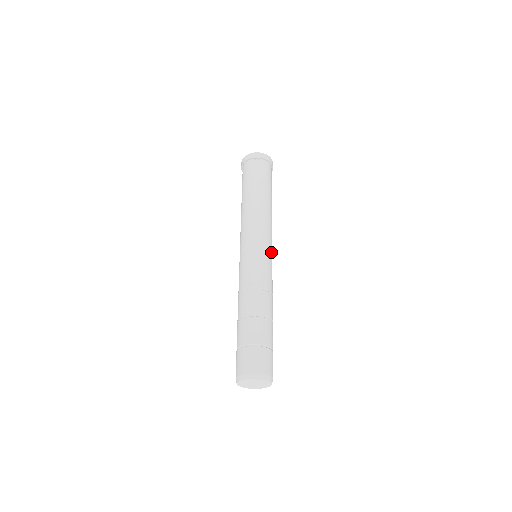
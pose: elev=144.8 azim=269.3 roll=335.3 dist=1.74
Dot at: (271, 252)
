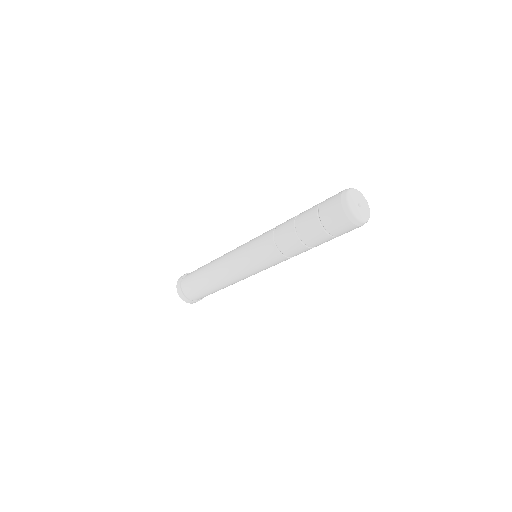
Dot at: occluded
